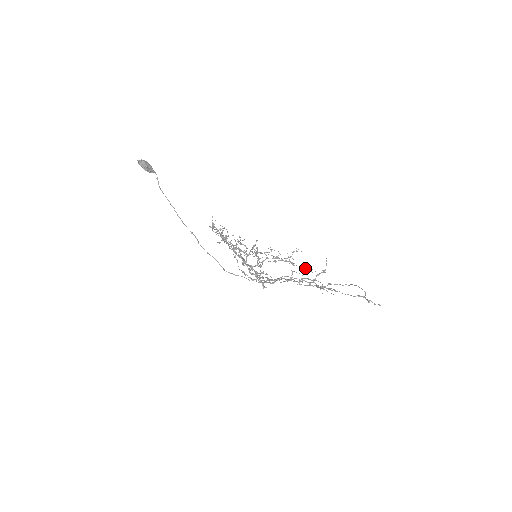
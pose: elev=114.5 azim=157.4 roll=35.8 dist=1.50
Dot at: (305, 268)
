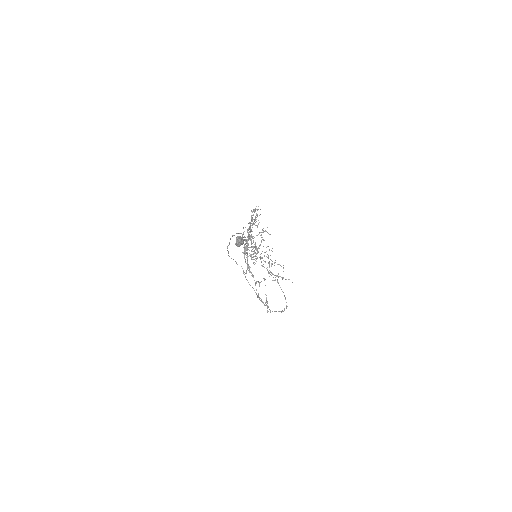
Dot at: (275, 275)
